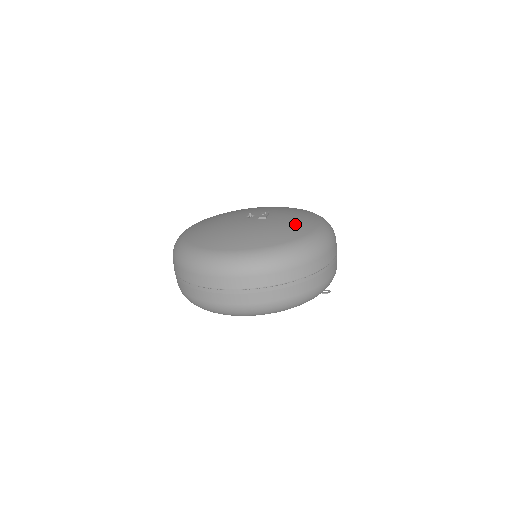
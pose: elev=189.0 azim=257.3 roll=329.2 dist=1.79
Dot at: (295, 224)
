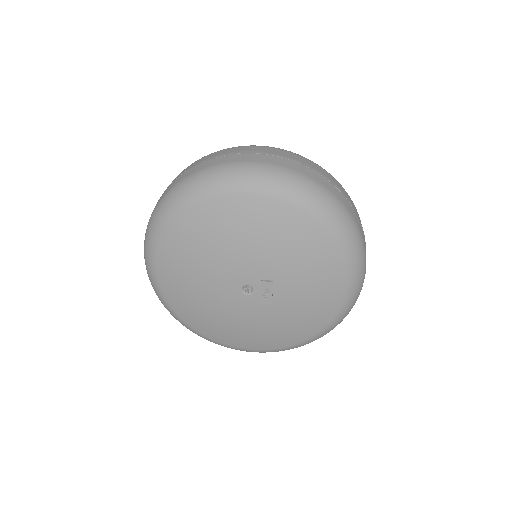
Dot at: (312, 312)
